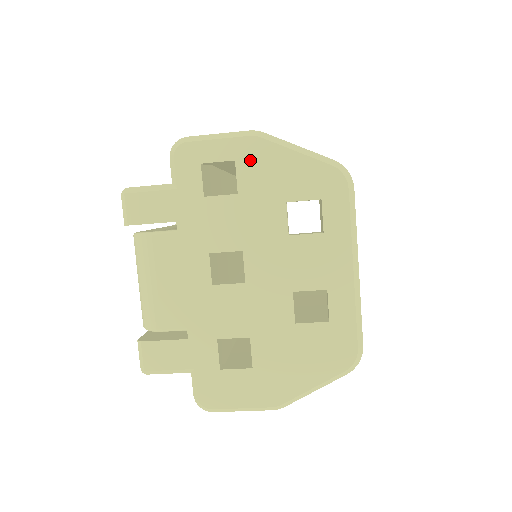
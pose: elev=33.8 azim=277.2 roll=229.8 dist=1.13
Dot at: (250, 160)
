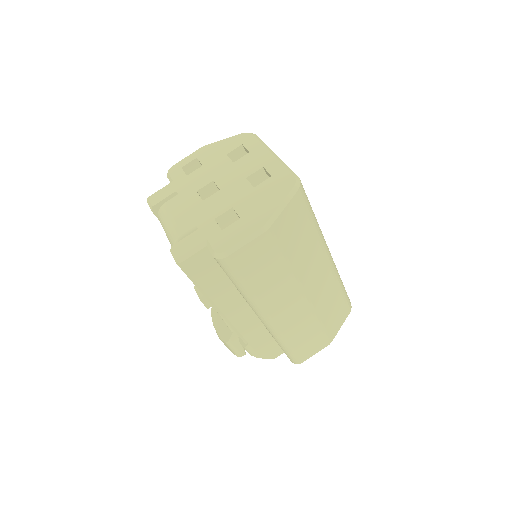
Dot at: (204, 154)
